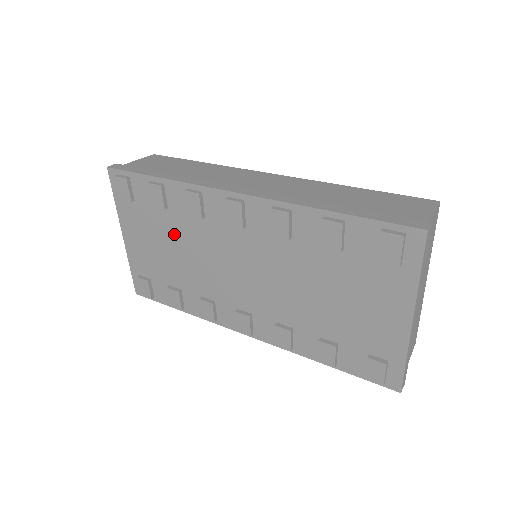
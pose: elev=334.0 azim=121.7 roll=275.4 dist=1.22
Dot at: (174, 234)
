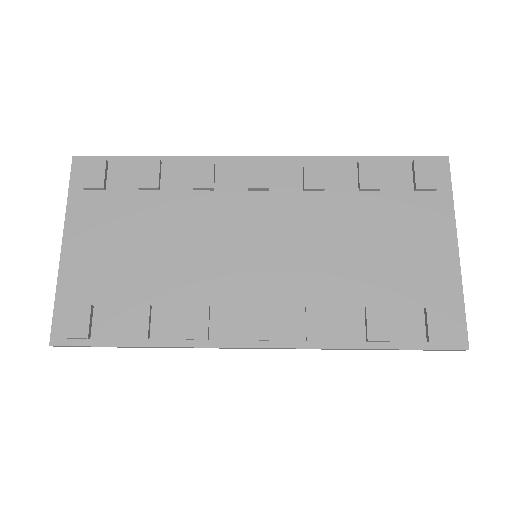
Dot at: (161, 222)
